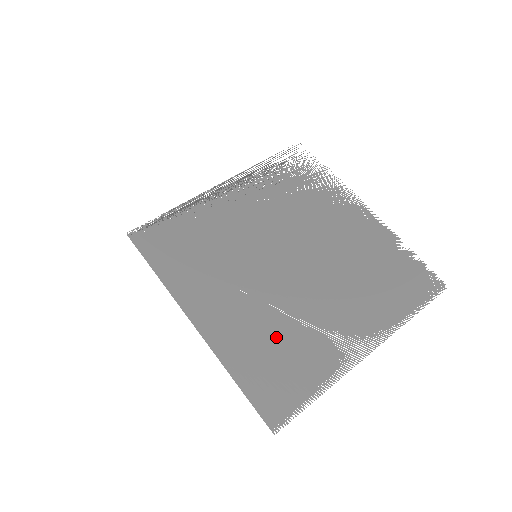
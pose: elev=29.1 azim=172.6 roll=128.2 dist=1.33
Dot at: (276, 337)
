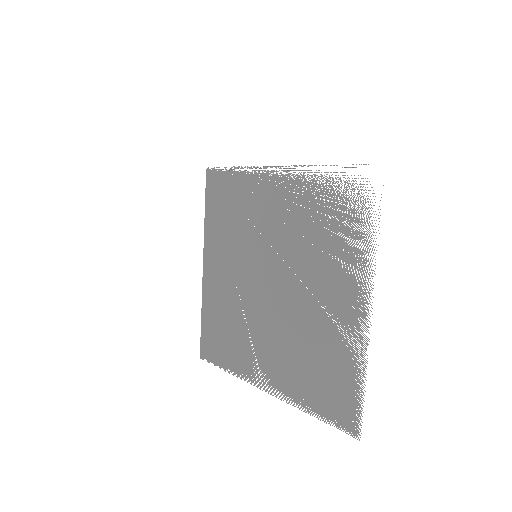
Dot at: (230, 319)
